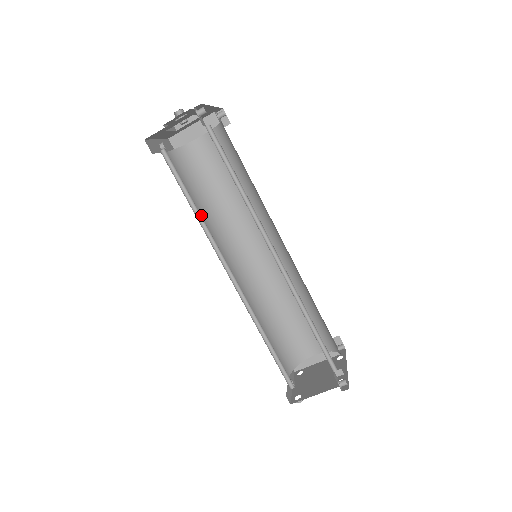
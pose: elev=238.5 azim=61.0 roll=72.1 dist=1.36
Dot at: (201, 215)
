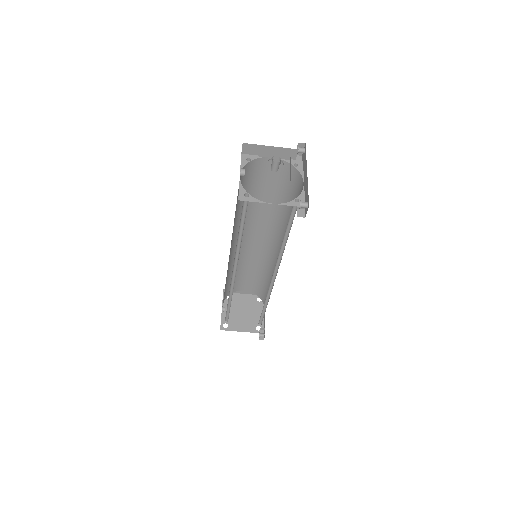
Dot at: (234, 218)
